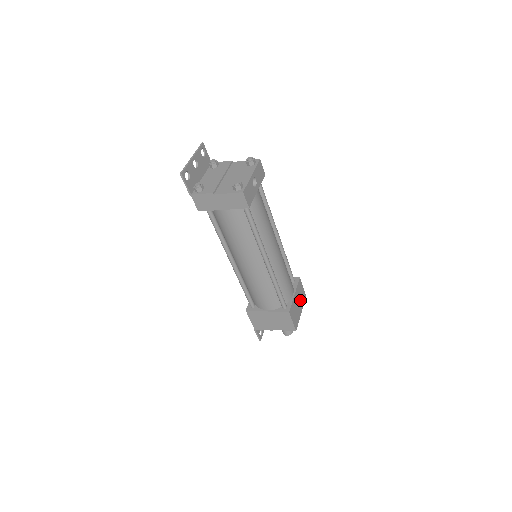
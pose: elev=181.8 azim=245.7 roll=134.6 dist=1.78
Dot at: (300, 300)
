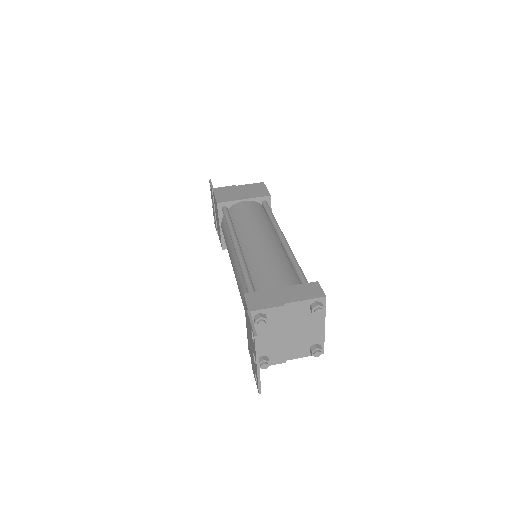
Dot at: occluded
